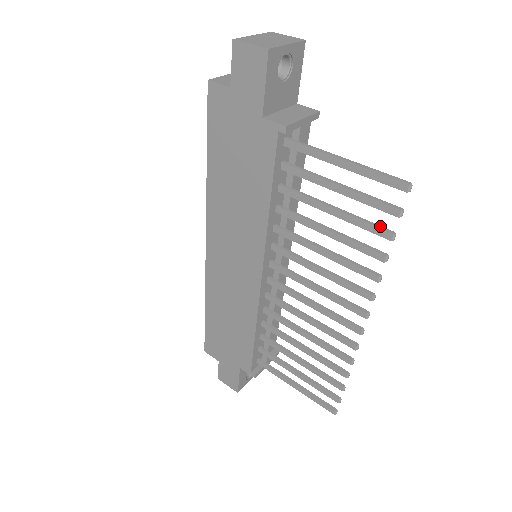
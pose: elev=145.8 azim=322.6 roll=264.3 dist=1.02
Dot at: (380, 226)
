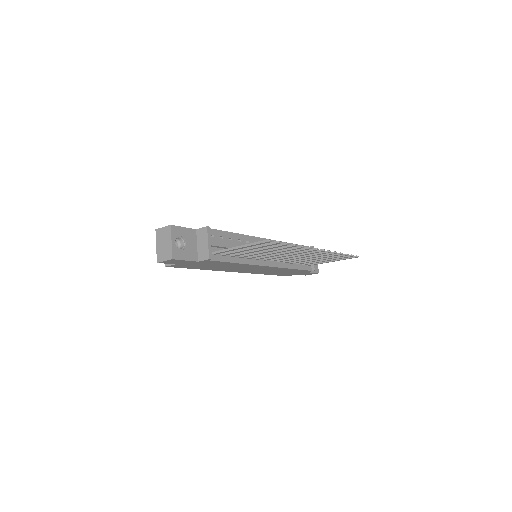
Dot at: (279, 244)
